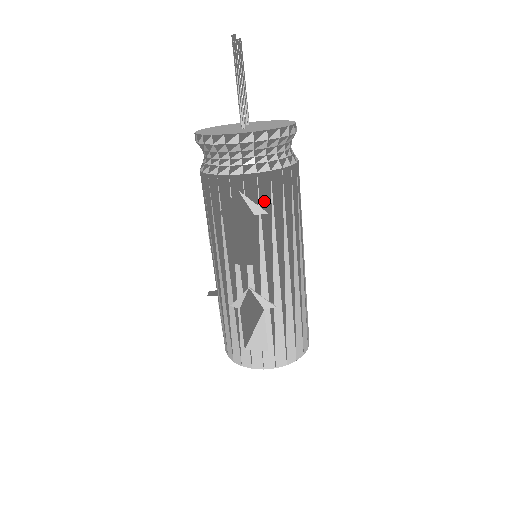
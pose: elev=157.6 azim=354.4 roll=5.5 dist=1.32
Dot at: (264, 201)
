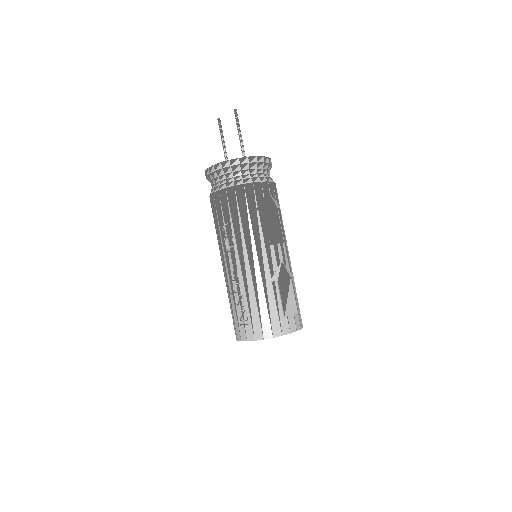
Dot at: (277, 201)
